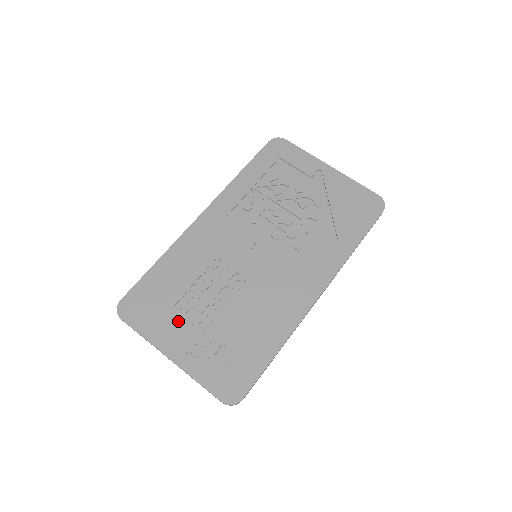
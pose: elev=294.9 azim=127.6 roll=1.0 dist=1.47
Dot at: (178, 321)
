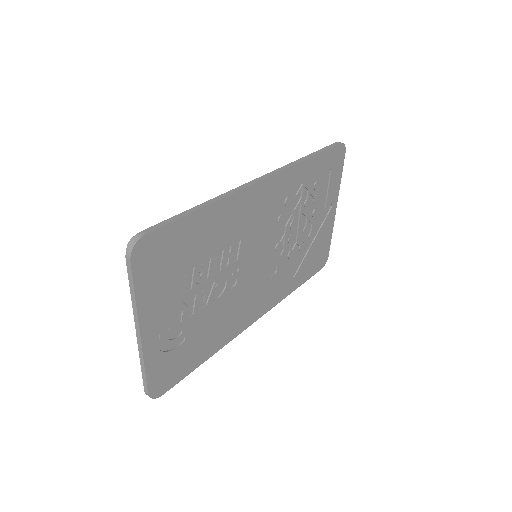
Dot at: (174, 295)
